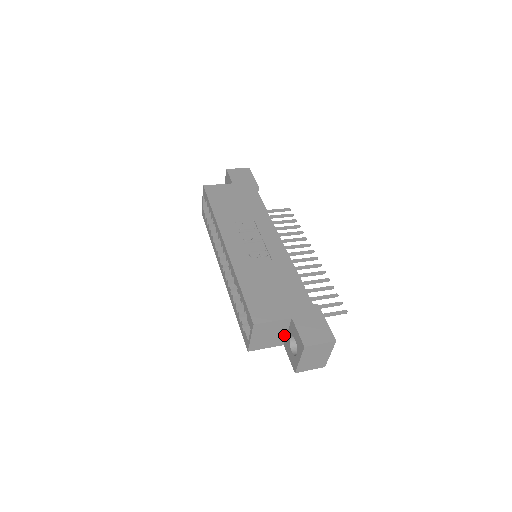
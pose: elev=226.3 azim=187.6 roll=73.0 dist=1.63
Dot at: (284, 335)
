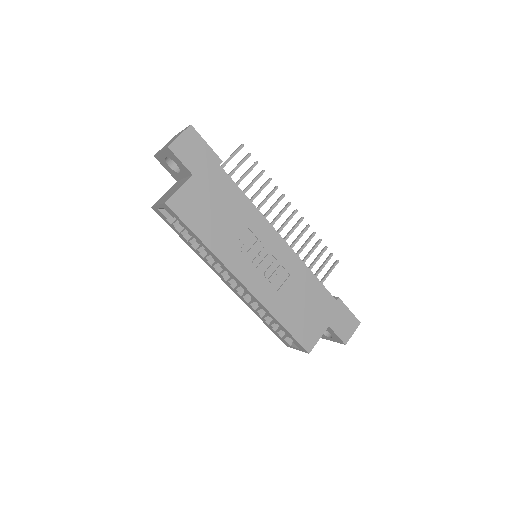
Dot at: occluded
